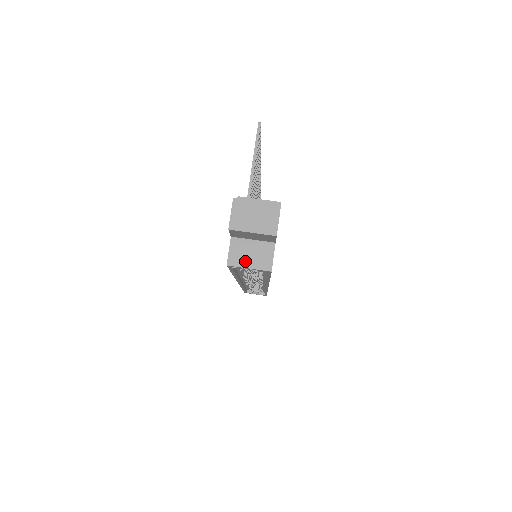
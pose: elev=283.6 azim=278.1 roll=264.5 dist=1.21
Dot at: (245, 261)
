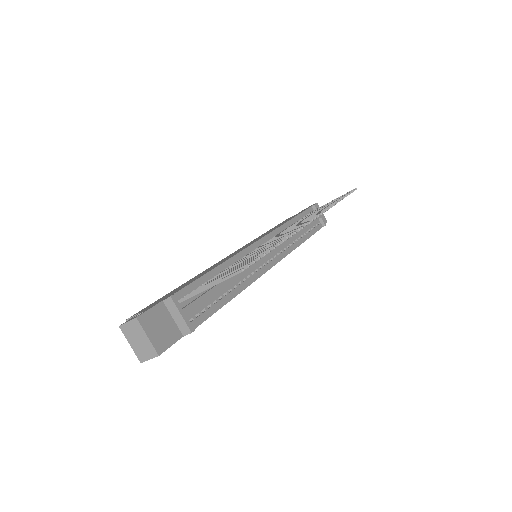
Dot at: occluded
